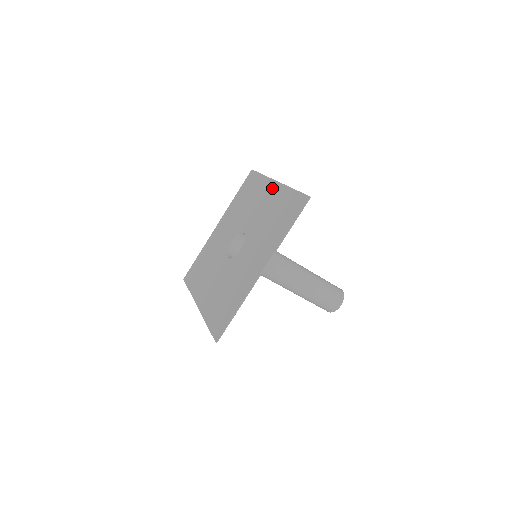
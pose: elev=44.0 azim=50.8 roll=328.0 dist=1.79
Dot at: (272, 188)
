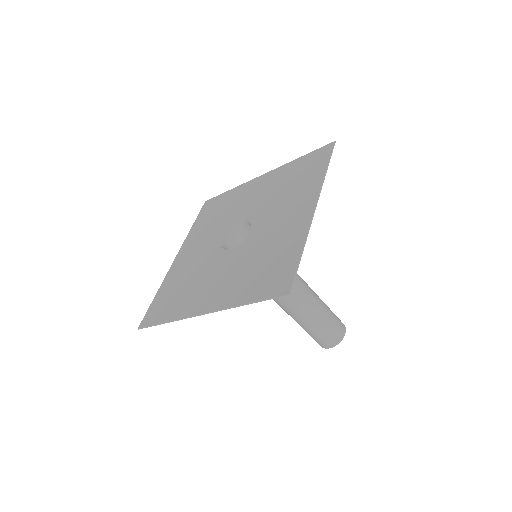
Dot at: (305, 210)
